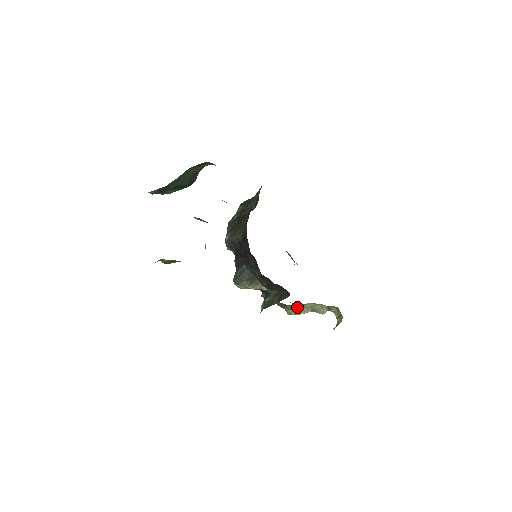
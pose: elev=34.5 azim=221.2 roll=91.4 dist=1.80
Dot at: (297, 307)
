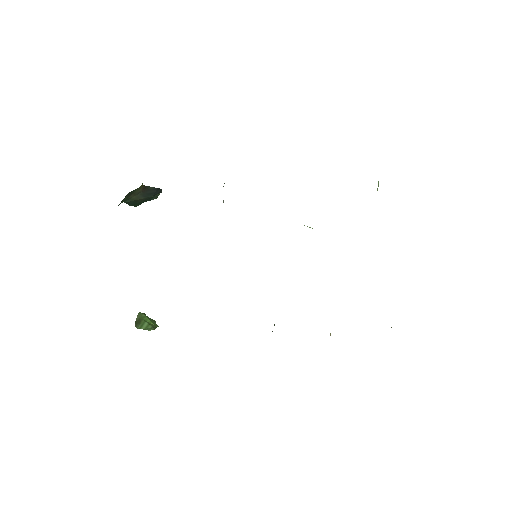
Dot at: occluded
